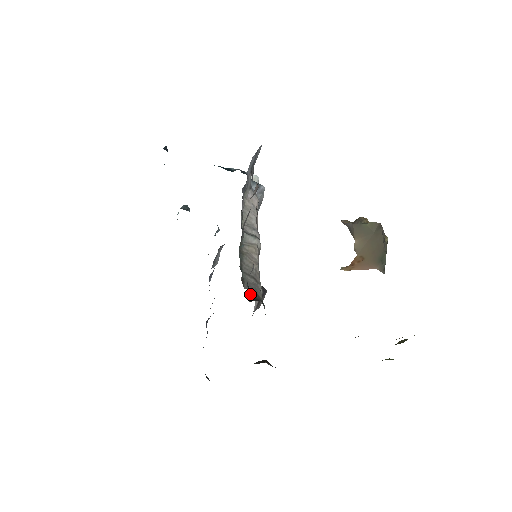
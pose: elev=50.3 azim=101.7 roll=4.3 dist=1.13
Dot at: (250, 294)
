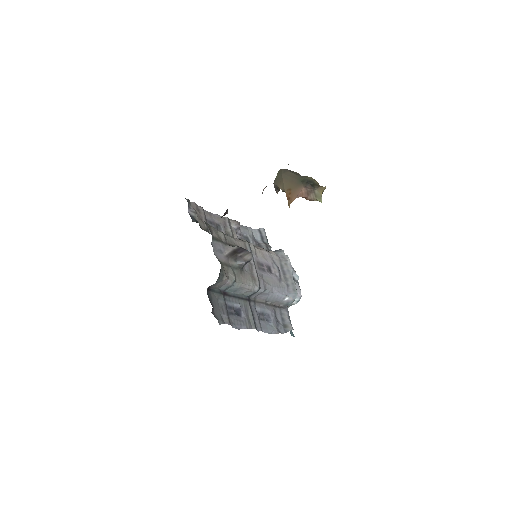
Dot at: occluded
